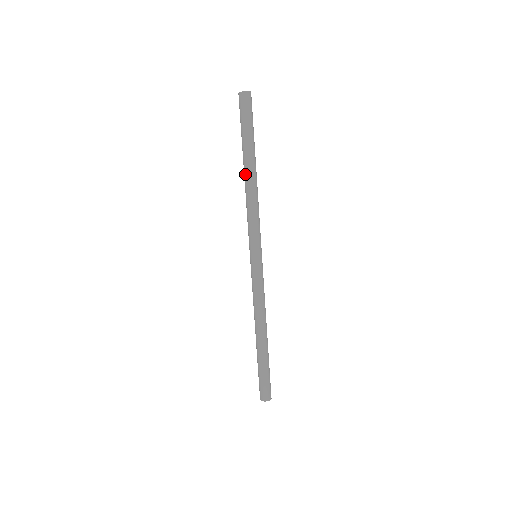
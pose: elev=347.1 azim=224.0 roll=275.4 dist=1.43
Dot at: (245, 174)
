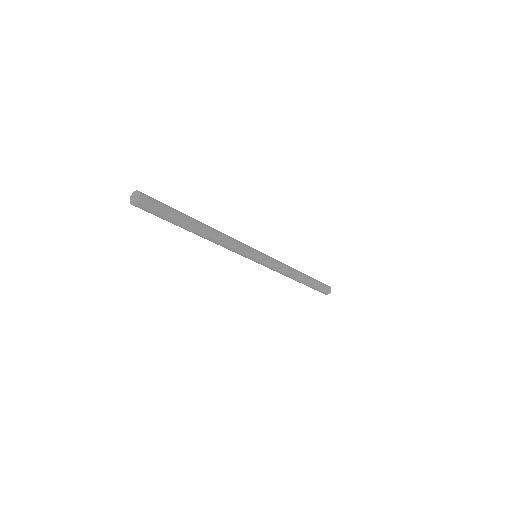
Dot at: (203, 236)
